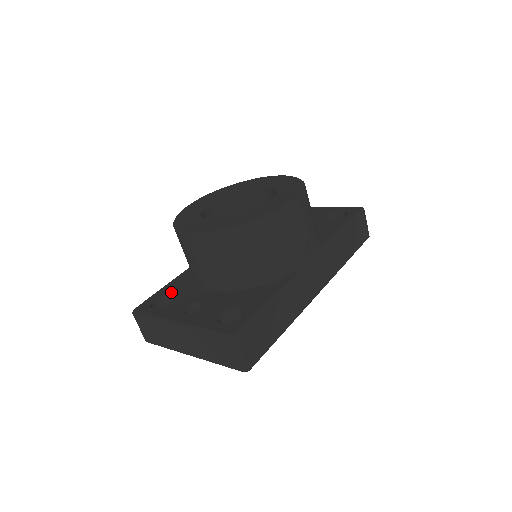
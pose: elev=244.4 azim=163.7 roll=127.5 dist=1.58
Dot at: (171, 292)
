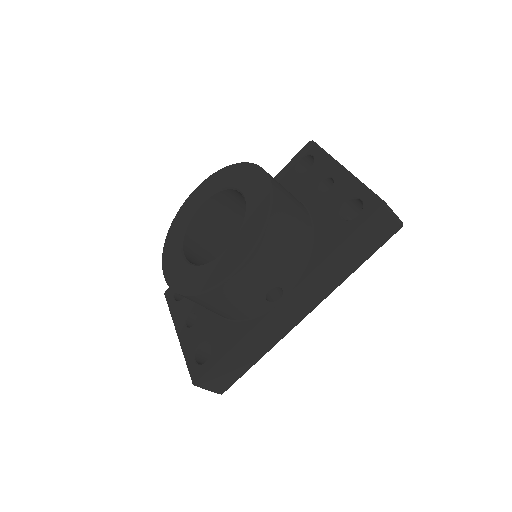
Dot at: occluded
